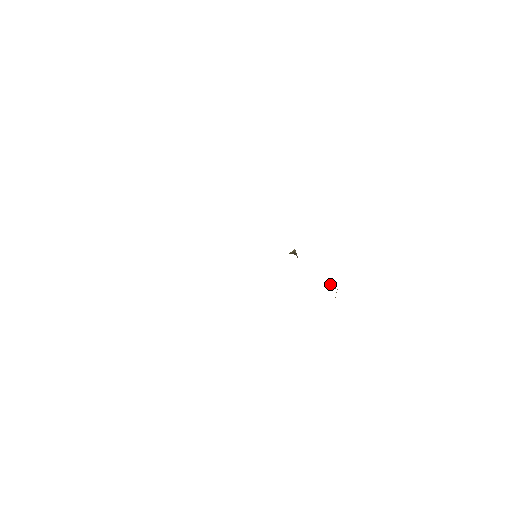
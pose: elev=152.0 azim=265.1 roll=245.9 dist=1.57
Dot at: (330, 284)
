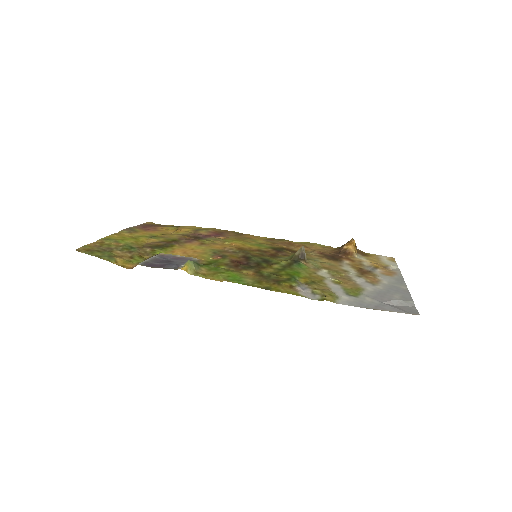
Dot at: (350, 243)
